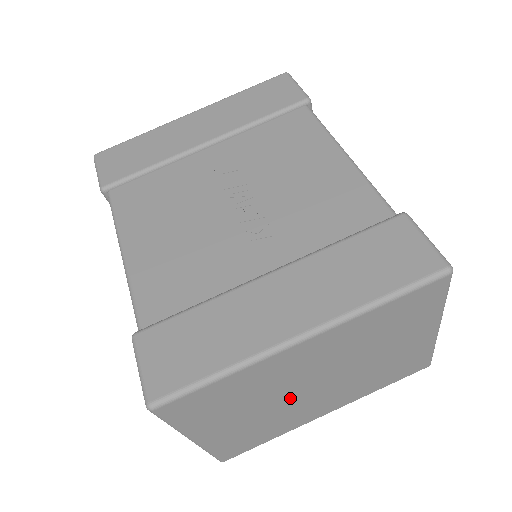
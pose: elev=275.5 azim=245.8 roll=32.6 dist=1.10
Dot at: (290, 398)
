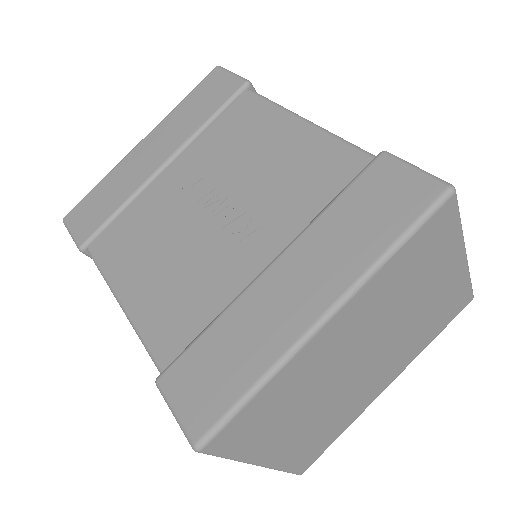
Dot at: (341, 385)
